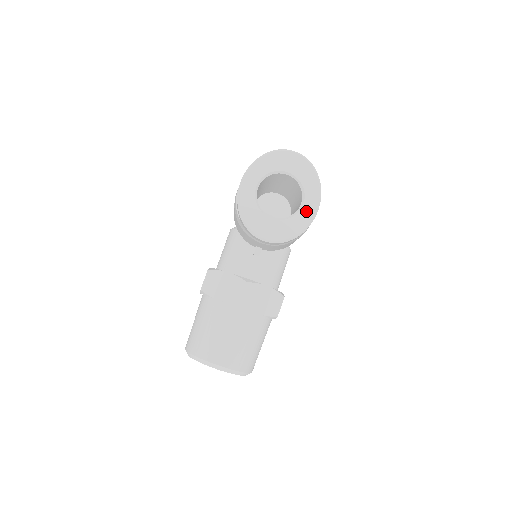
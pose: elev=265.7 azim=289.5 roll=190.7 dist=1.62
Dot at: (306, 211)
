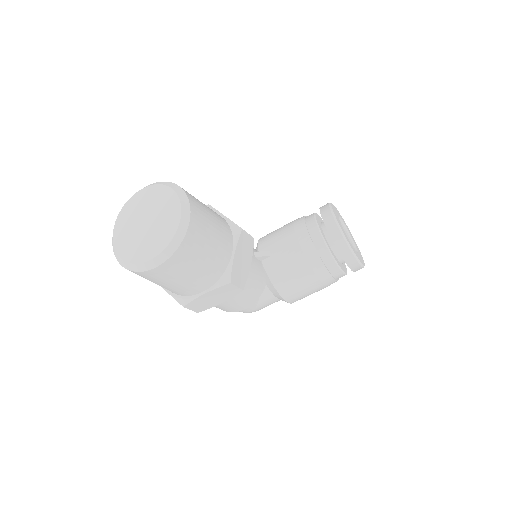
Dot at: (357, 254)
